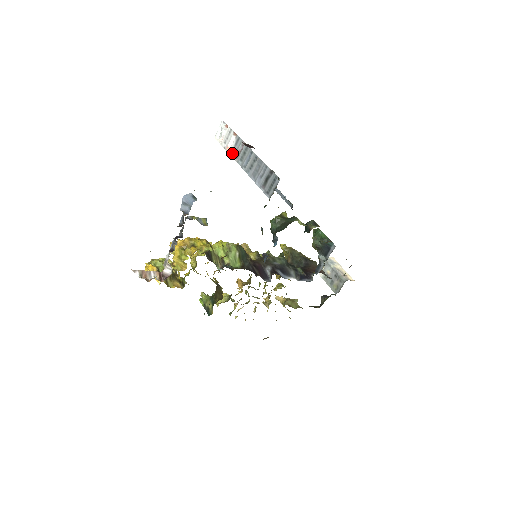
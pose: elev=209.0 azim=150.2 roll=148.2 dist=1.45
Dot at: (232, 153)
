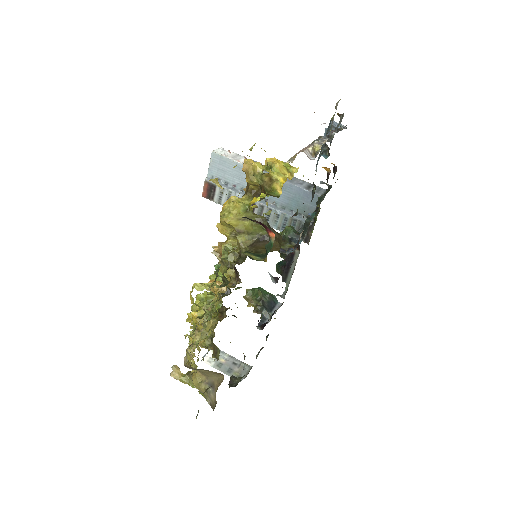
Dot at: occluded
